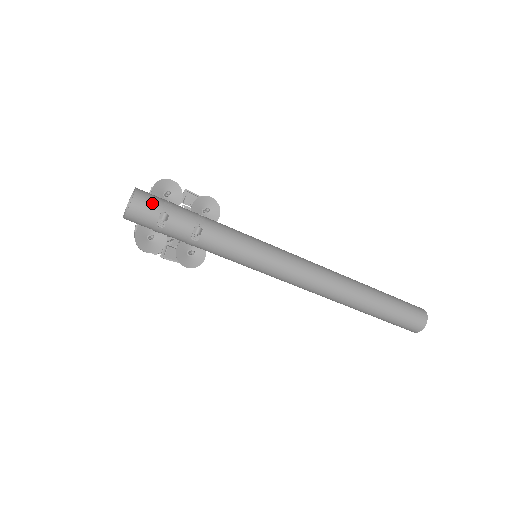
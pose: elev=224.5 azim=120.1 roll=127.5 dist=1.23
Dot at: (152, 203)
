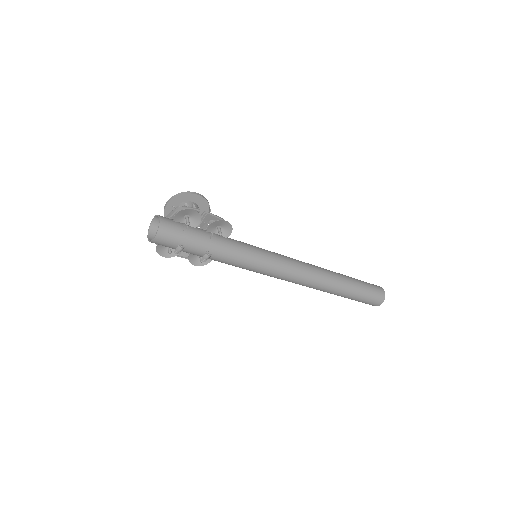
Dot at: (172, 238)
